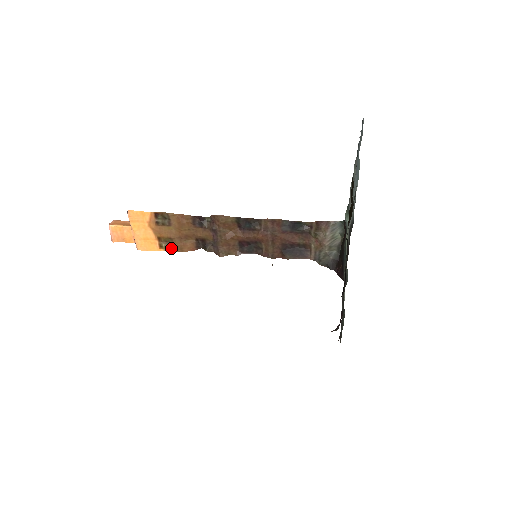
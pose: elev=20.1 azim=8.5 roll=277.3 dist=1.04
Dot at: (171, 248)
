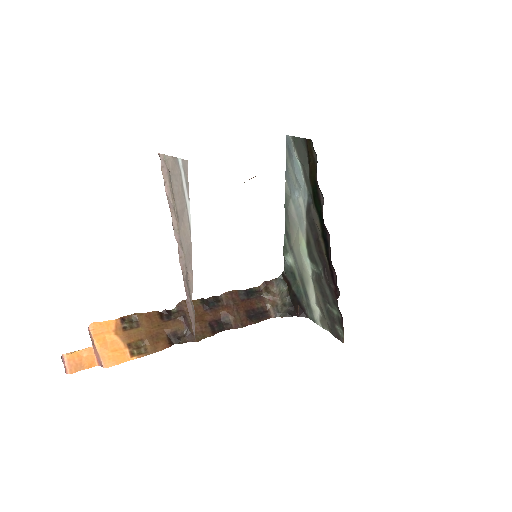
Dot at: (144, 352)
